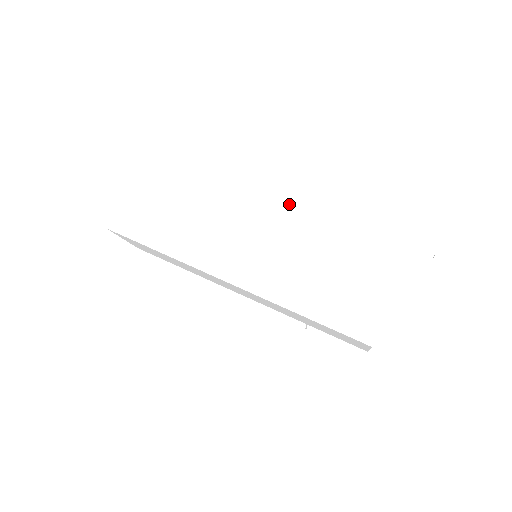
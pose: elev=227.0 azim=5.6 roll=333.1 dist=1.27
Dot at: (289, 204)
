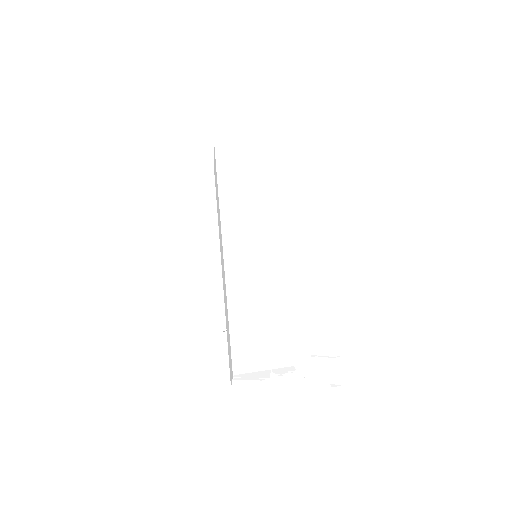
Dot at: (308, 254)
